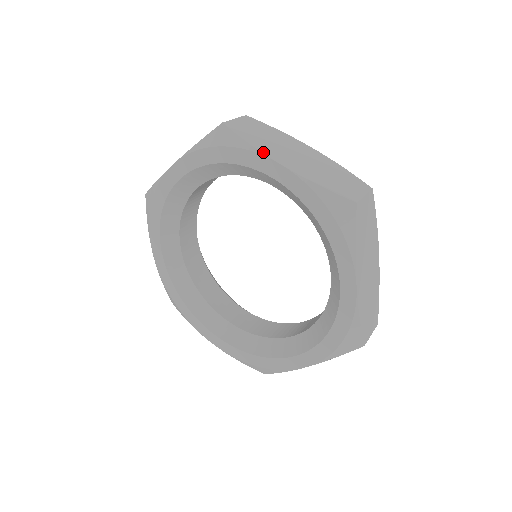
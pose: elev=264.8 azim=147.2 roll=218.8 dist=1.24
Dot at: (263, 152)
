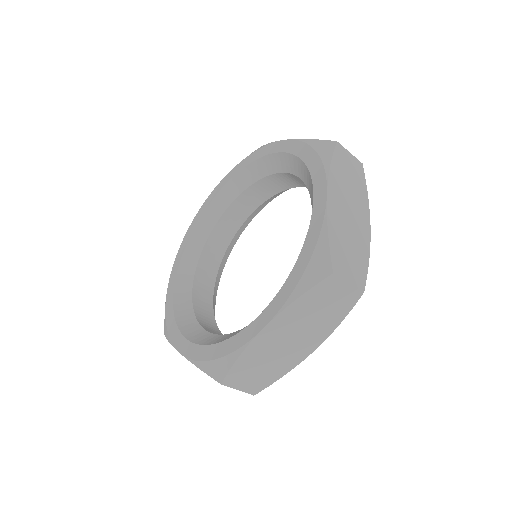
Dot at: (276, 142)
